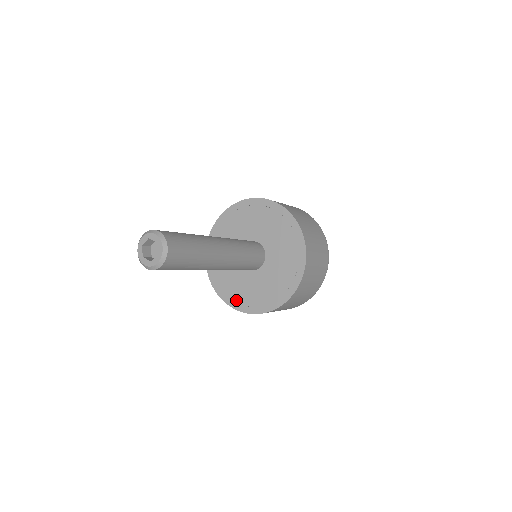
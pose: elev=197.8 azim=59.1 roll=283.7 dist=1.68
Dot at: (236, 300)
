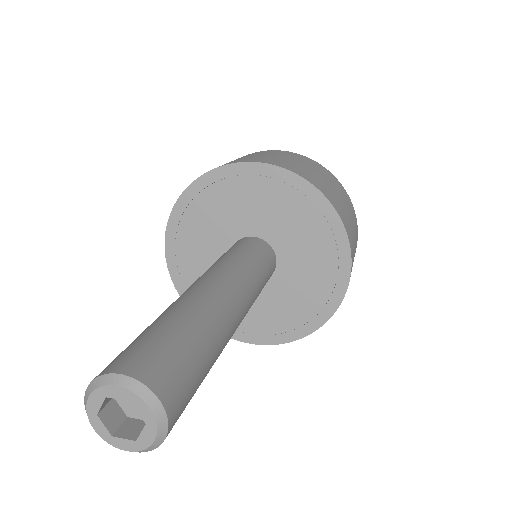
Dot at: (253, 331)
